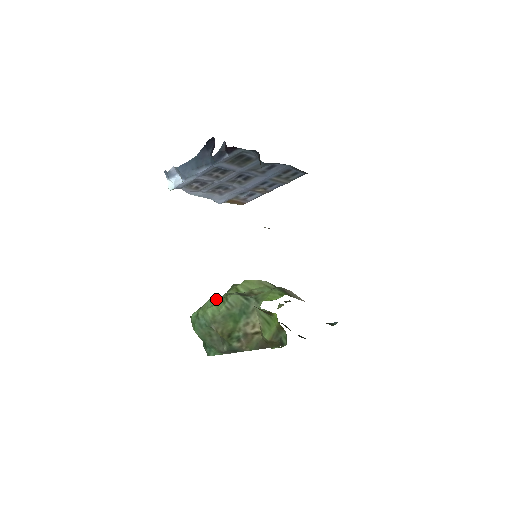
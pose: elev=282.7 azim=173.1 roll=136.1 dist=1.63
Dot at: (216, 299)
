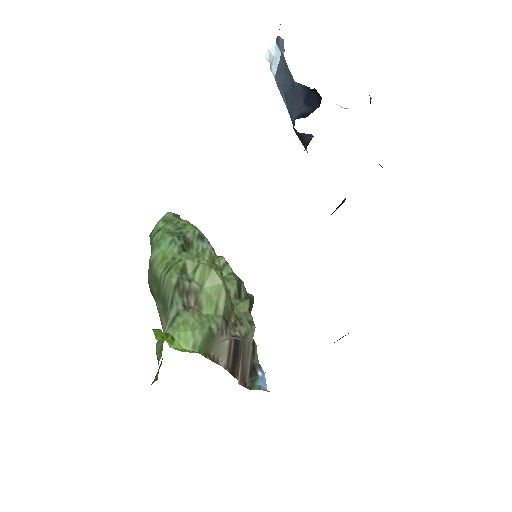
Dot at: (175, 247)
